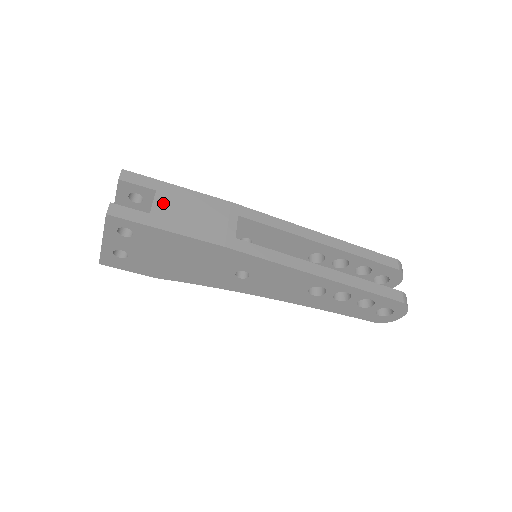
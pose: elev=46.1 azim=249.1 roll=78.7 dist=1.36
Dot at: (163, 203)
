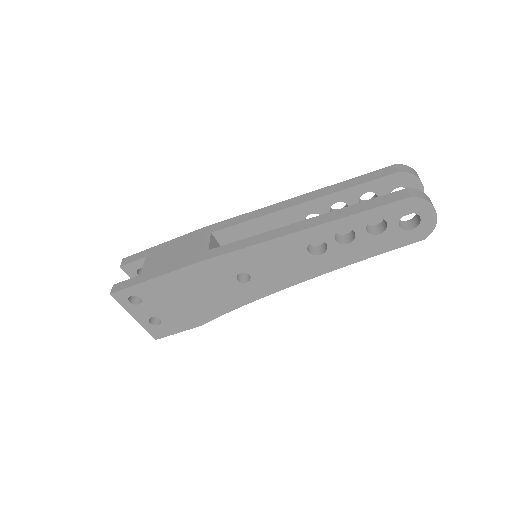
Dot at: (150, 262)
